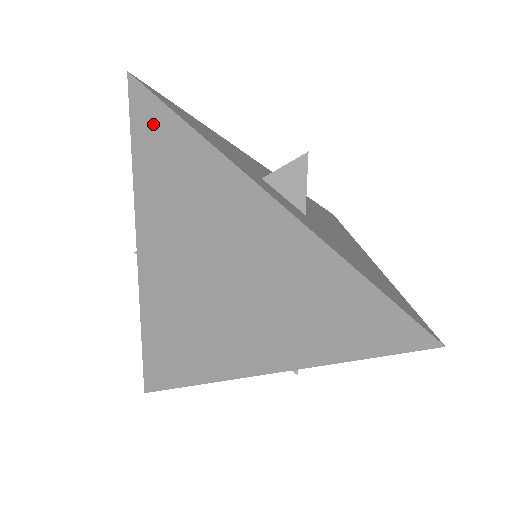
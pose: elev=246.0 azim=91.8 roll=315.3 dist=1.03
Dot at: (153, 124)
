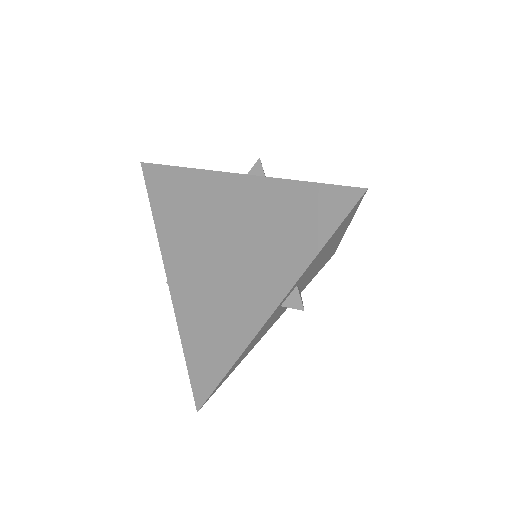
Dot at: (160, 182)
